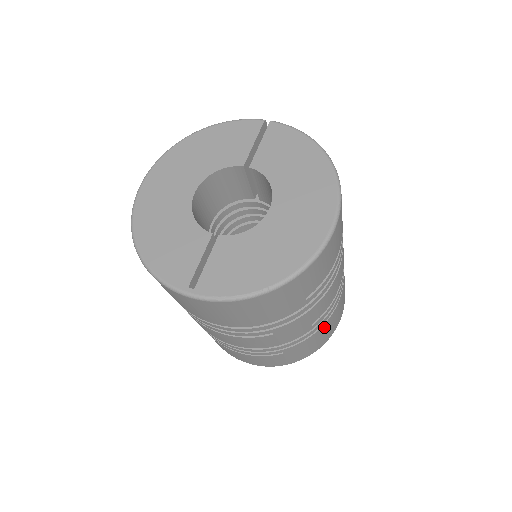
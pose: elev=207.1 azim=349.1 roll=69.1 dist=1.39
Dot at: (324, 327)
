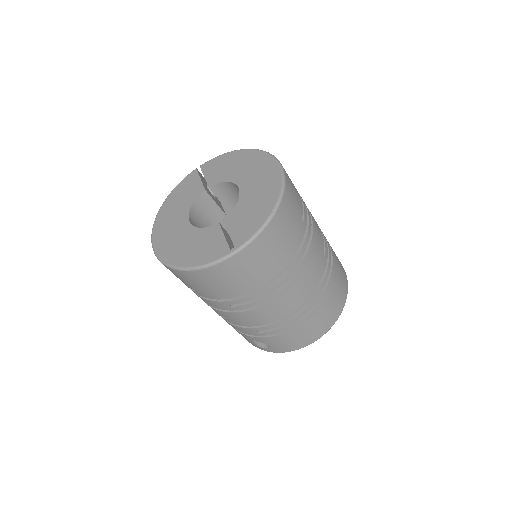
Dot at: (335, 263)
